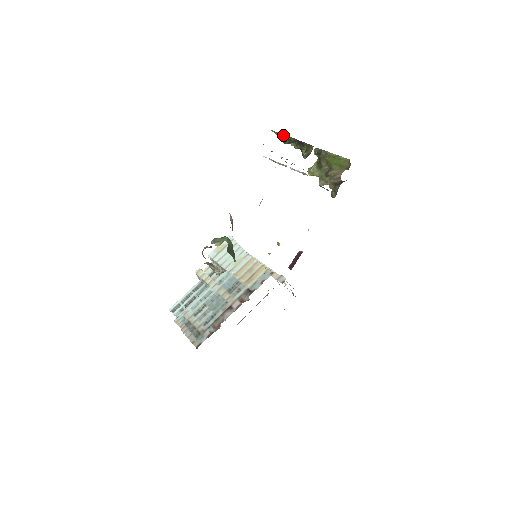
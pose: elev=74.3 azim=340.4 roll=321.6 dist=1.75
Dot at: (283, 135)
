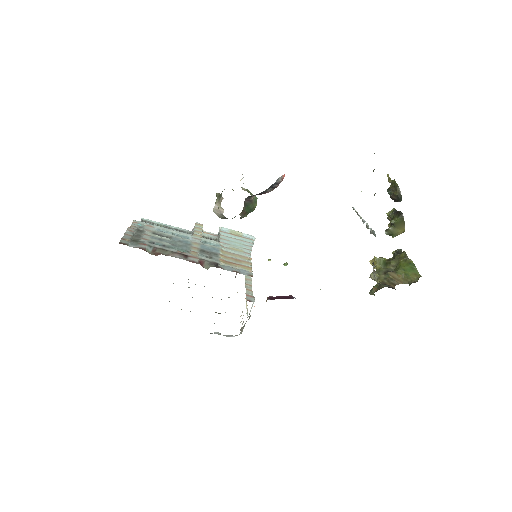
Dot at: (395, 182)
